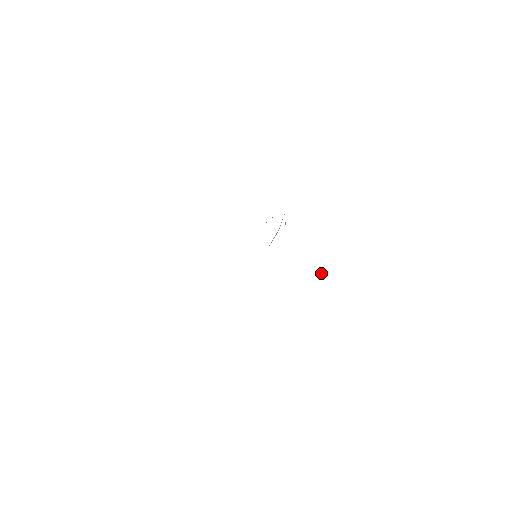
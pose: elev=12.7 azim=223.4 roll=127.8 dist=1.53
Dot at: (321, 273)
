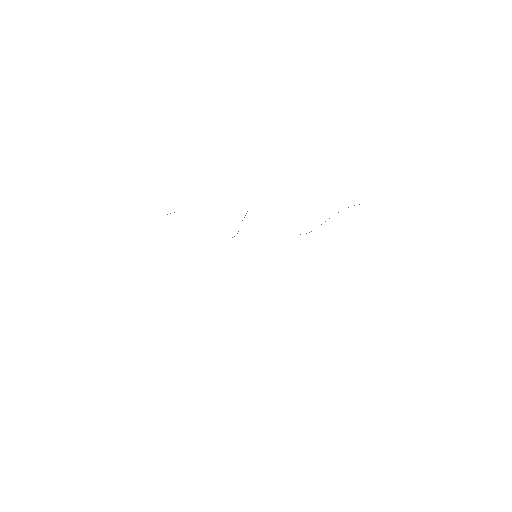
Dot at: occluded
